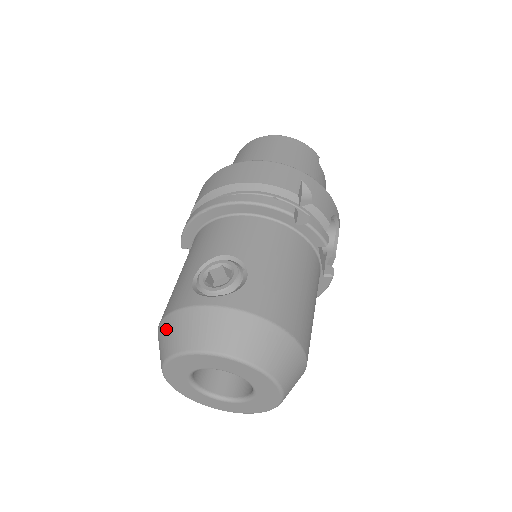
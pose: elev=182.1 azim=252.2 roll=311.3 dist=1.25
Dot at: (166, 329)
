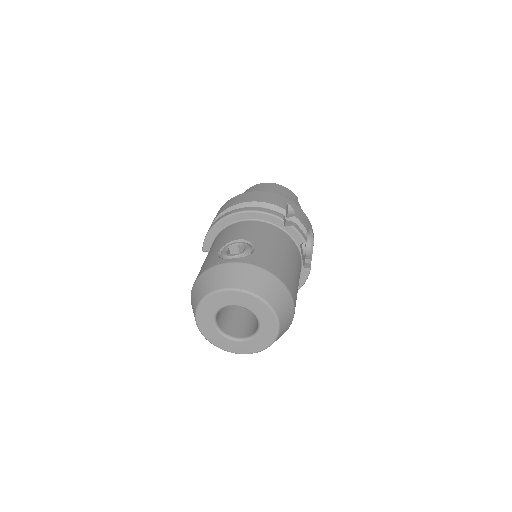
Dot at: (200, 283)
